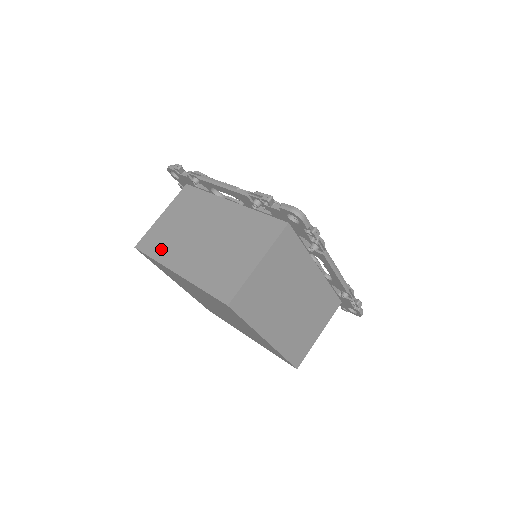
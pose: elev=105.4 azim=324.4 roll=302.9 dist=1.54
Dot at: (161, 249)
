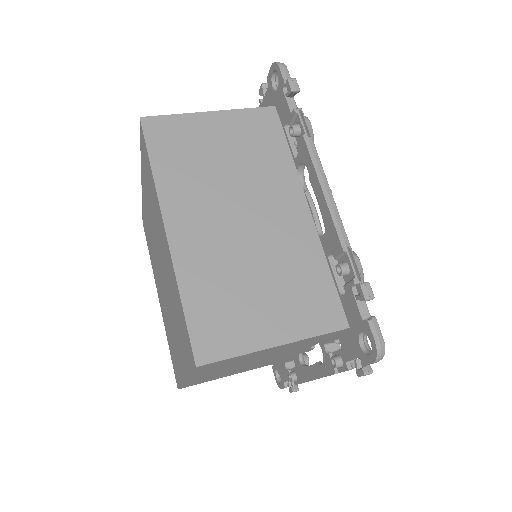
Dot at: occluded
